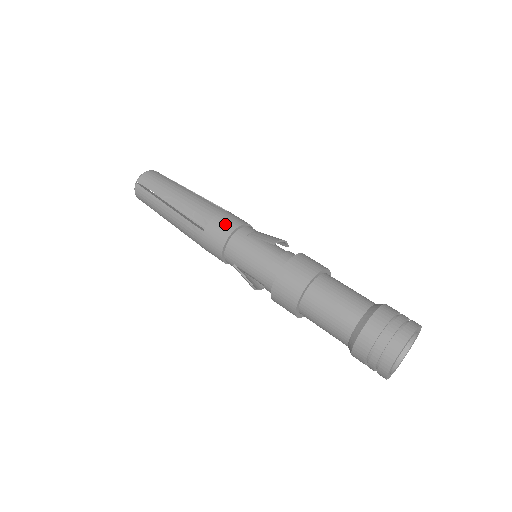
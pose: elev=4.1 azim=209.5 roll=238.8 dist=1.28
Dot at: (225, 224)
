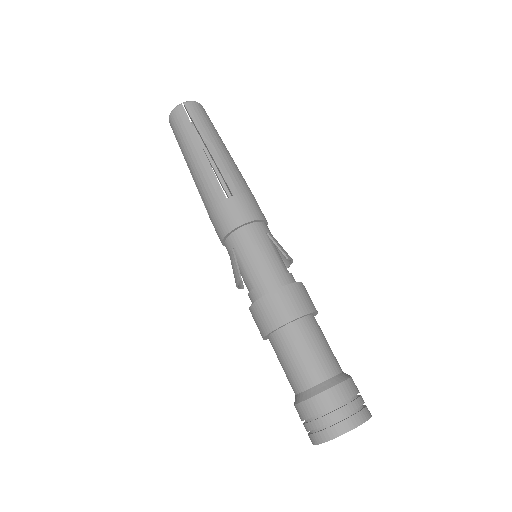
Dot at: (252, 208)
